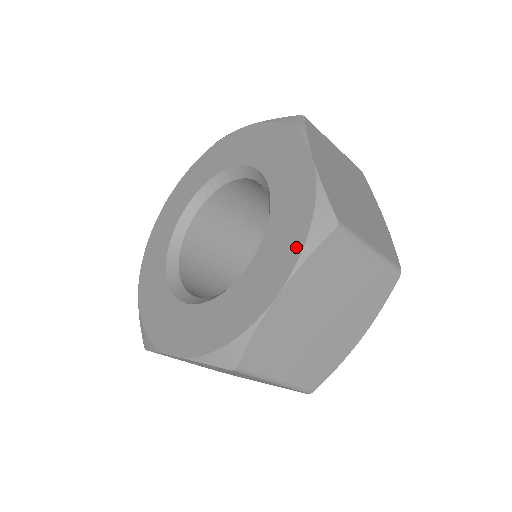
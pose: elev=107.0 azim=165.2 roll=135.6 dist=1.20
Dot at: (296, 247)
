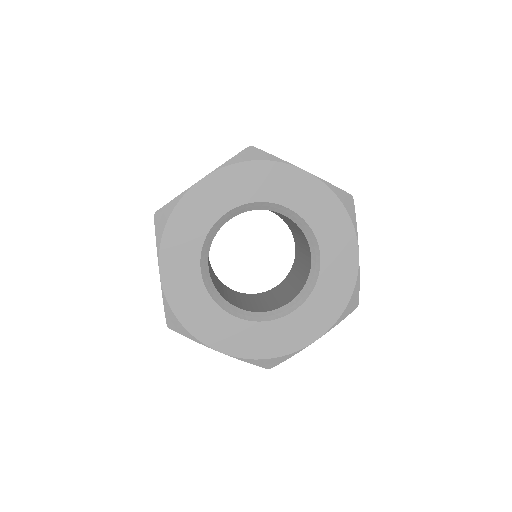
Dot at: (335, 315)
